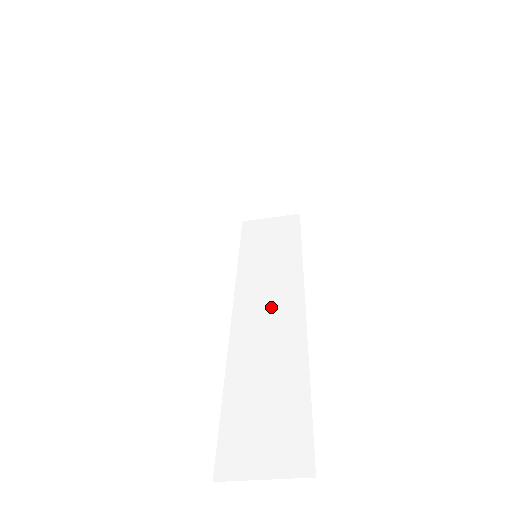
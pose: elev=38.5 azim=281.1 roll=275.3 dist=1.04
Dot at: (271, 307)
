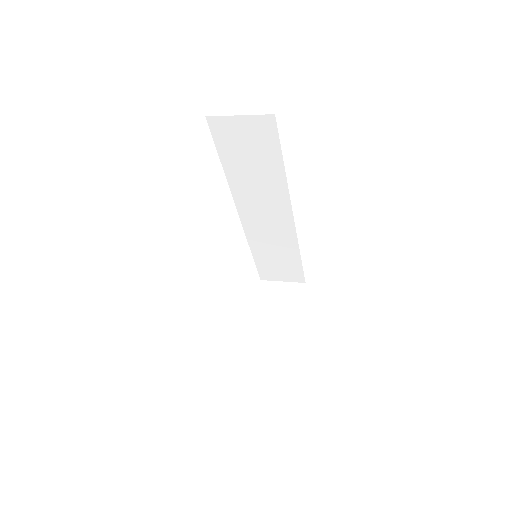
Dot at: (267, 215)
